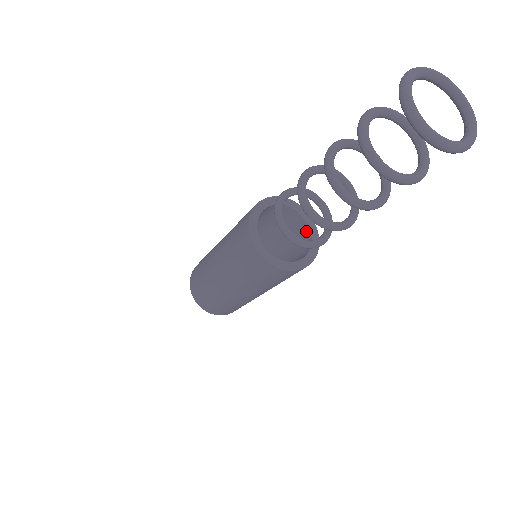
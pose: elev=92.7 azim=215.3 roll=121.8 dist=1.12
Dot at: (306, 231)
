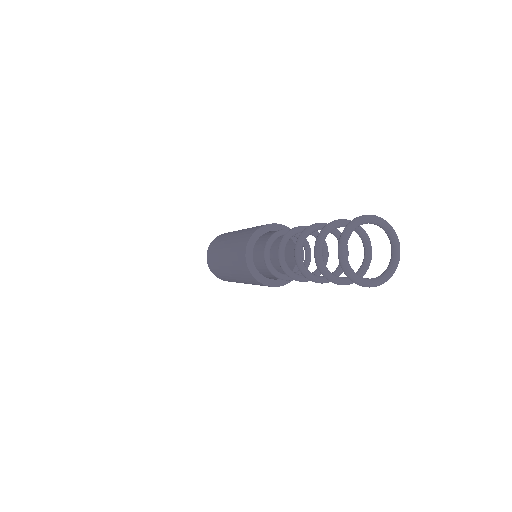
Dot at: occluded
